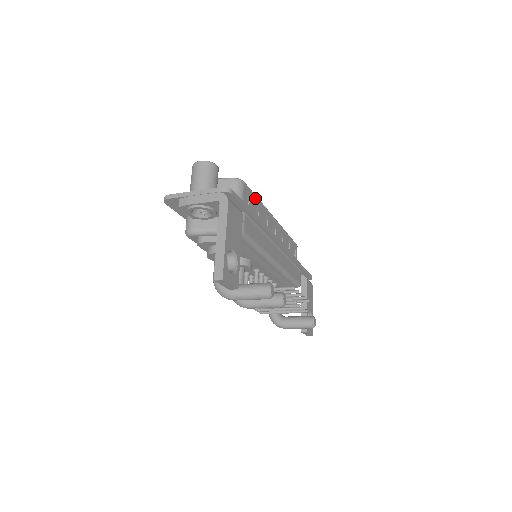
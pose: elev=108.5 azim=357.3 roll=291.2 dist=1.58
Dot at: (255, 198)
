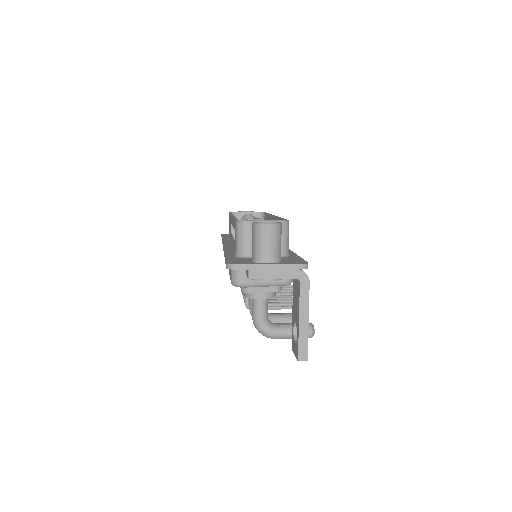
Dot at: occluded
